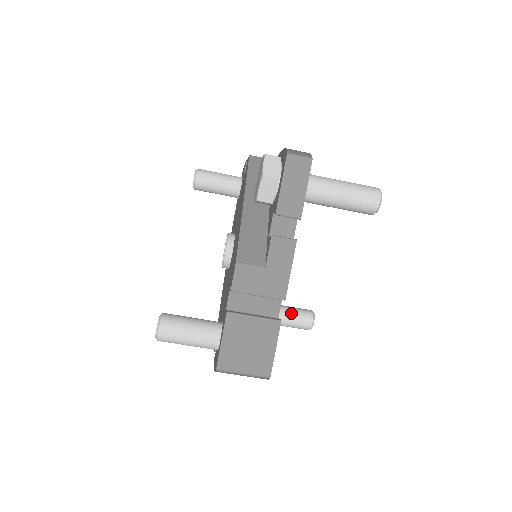
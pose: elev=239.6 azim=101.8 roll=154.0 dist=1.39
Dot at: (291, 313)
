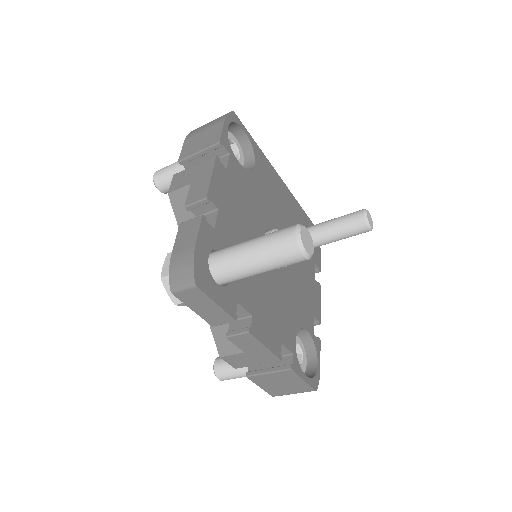
Dot at: (341, 231)
